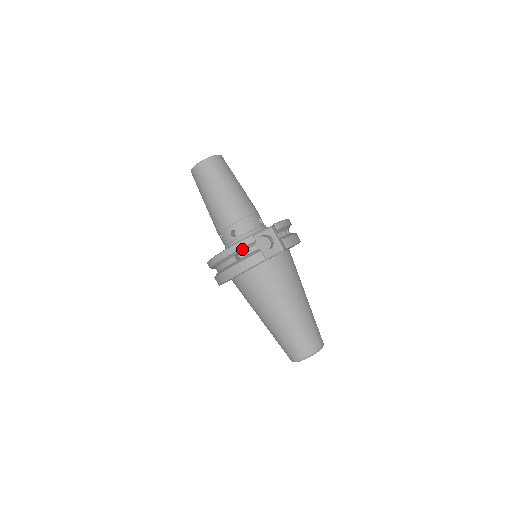
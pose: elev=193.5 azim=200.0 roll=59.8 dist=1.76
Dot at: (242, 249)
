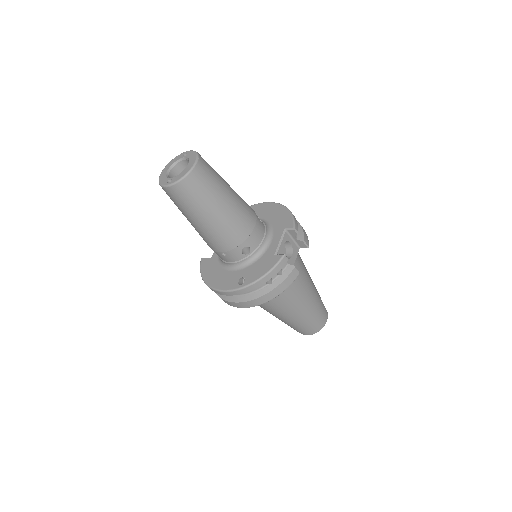
Dot at: (275, 273)
